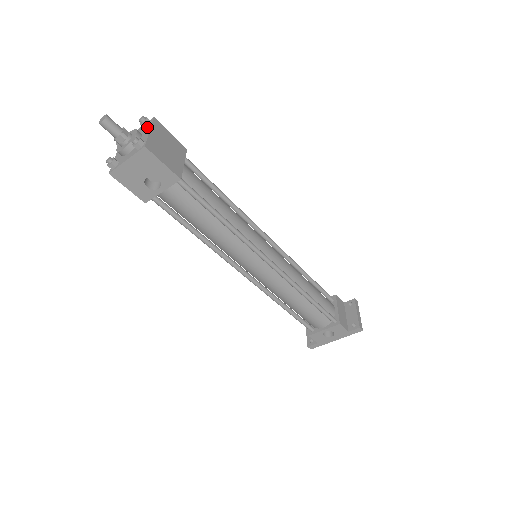
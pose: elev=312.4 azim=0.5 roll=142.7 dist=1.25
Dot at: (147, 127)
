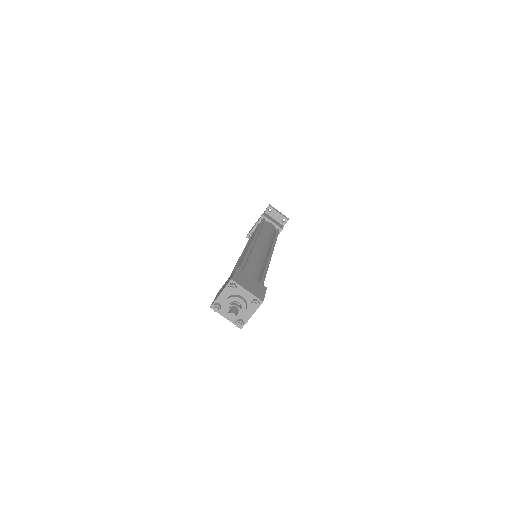
Dot at: (237, 289)
